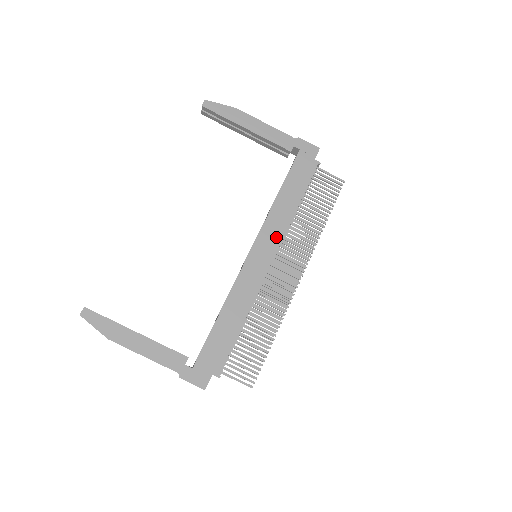
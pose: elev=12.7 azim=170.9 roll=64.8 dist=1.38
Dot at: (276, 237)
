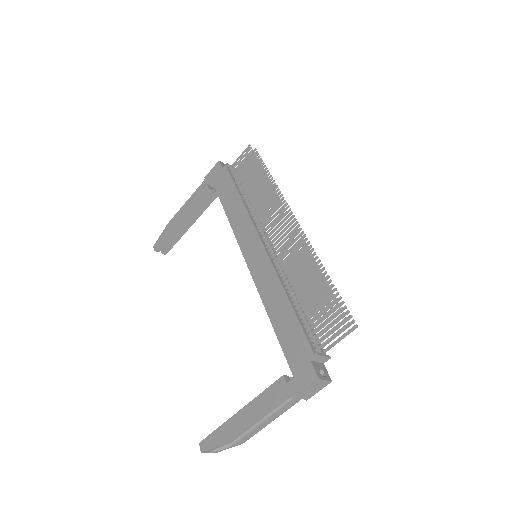
Dot at: (248, 228)
